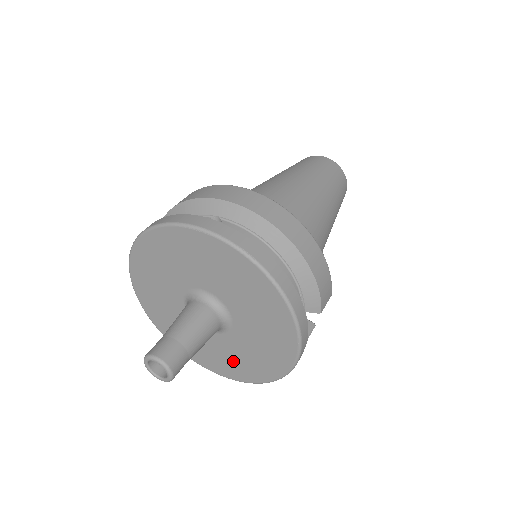
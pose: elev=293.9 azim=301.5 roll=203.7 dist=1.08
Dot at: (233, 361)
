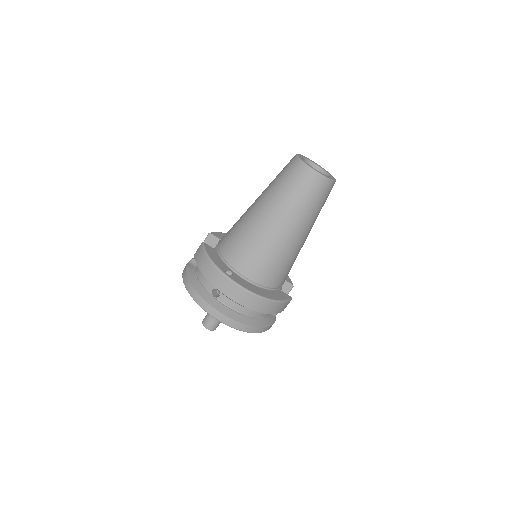
Dot at: occluded
